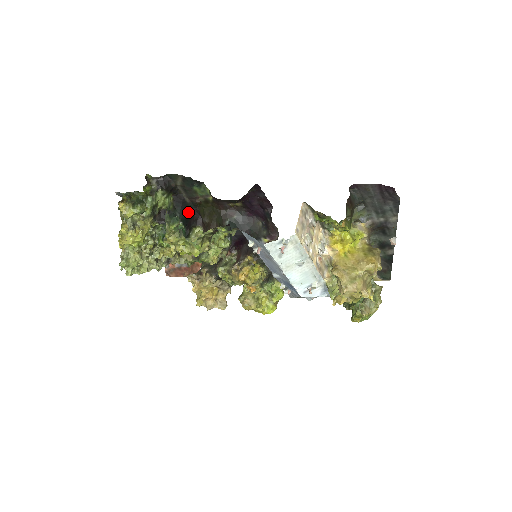
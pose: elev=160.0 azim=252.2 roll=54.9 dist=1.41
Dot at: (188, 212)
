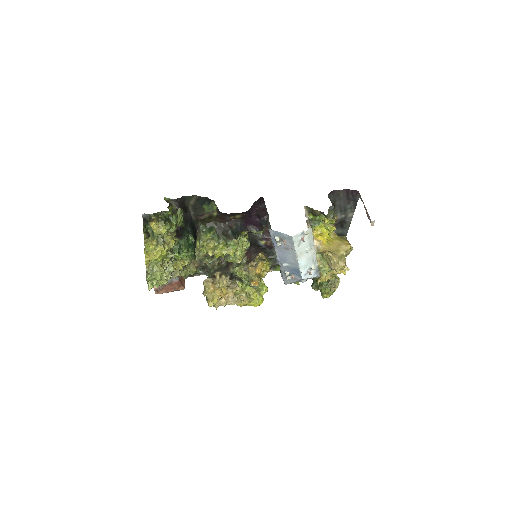
Dot at: (193, 228)
